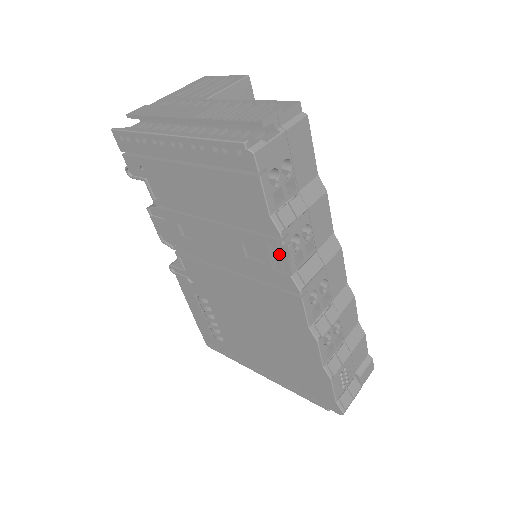
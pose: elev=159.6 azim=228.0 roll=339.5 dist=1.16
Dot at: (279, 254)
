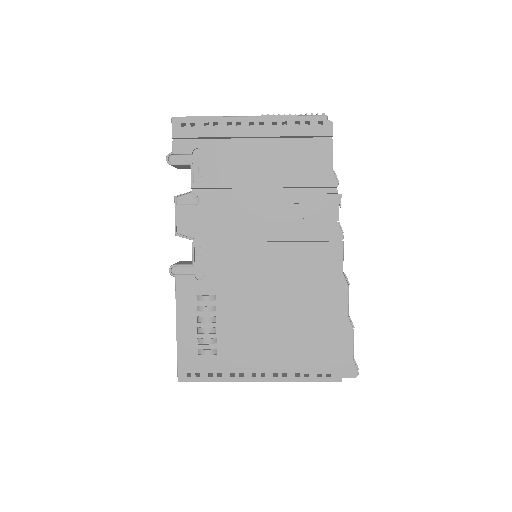
Dot at: (331, 204)
